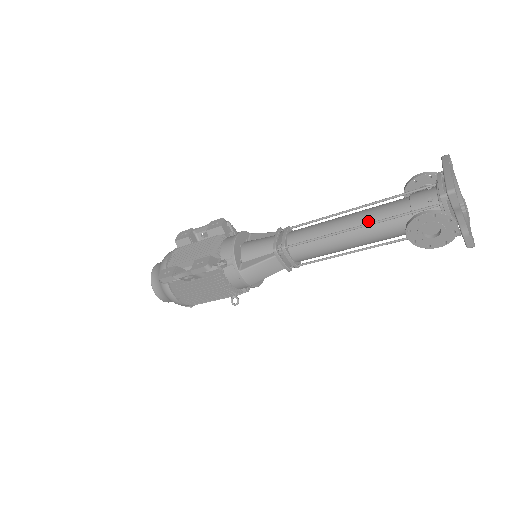
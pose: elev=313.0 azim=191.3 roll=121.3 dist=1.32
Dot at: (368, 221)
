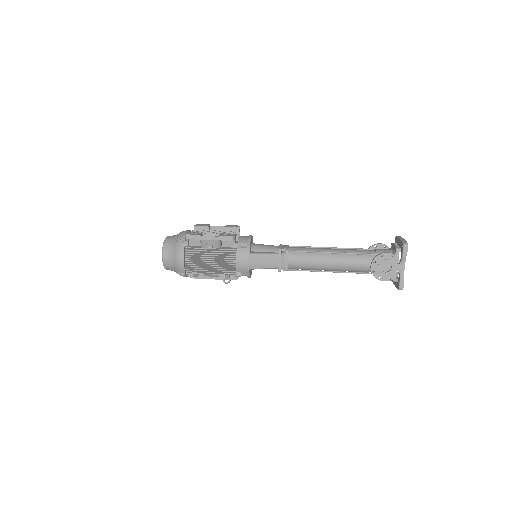
Dot at: (348, 253)
